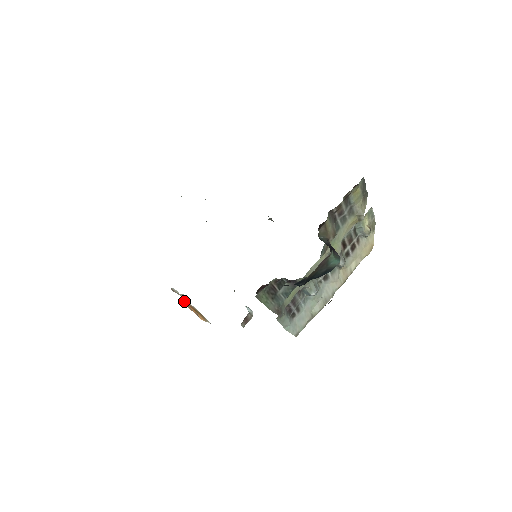
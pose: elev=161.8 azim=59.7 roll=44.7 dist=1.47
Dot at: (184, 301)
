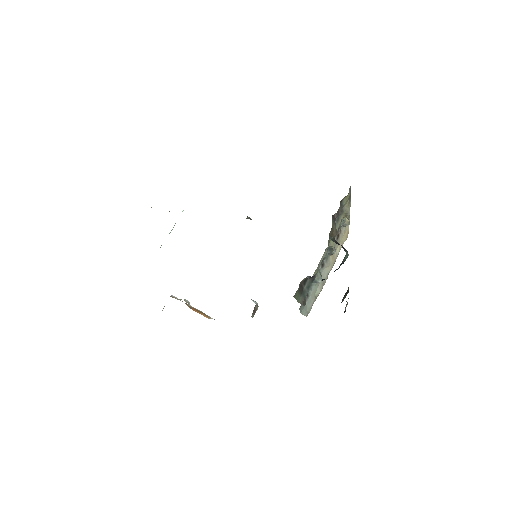
Dot at: (189, 305)
